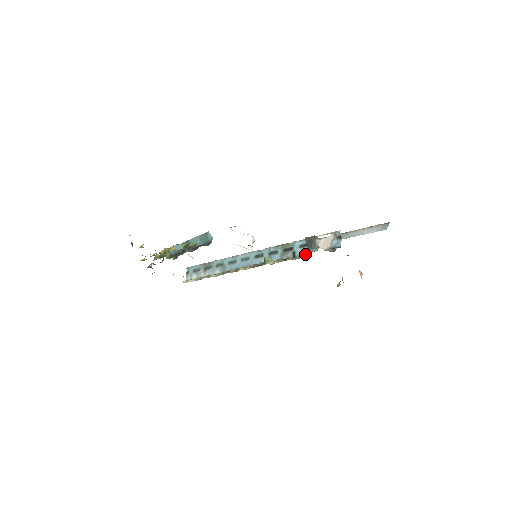
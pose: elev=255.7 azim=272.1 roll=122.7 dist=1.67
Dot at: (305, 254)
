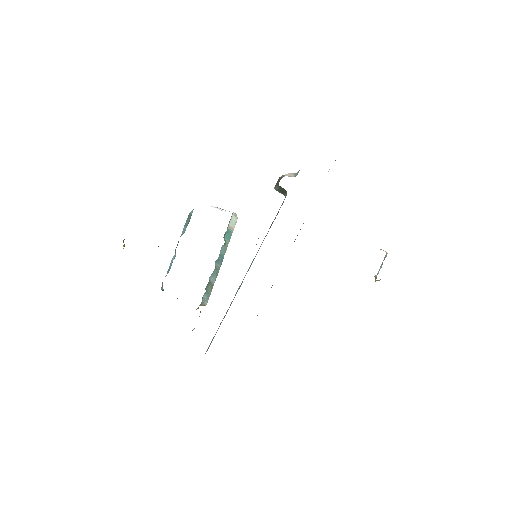
Dot at: occluded
